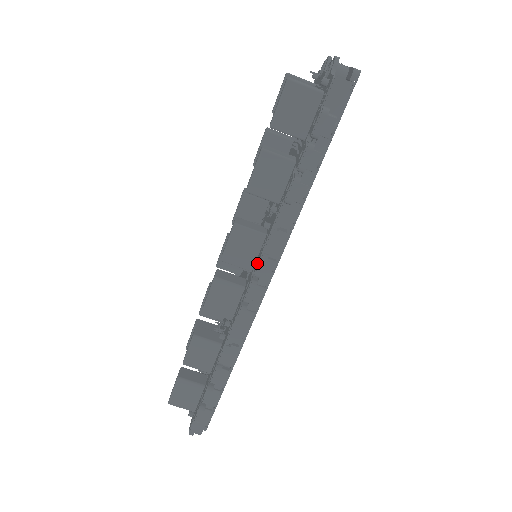
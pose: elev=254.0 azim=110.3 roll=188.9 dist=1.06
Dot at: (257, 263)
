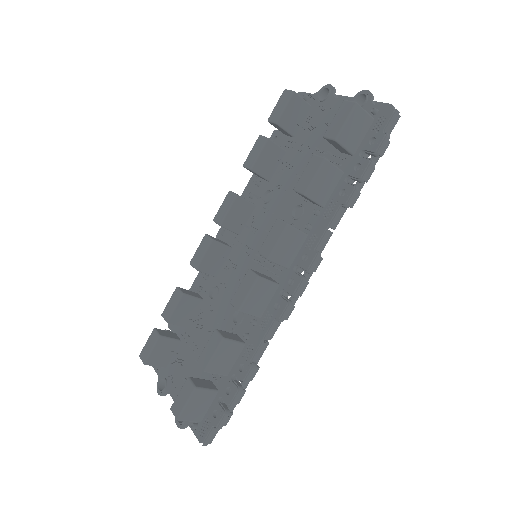
Dot at: (309, 260)
